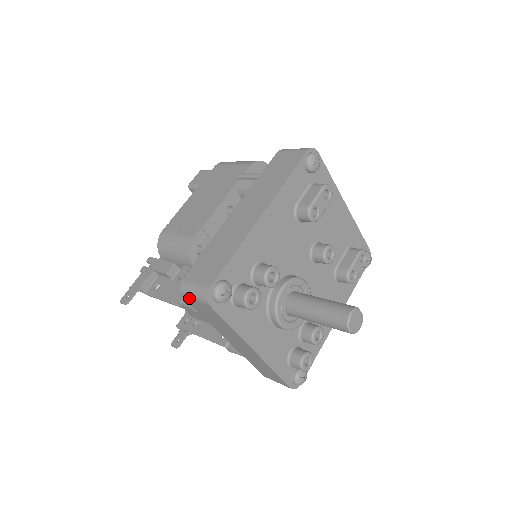
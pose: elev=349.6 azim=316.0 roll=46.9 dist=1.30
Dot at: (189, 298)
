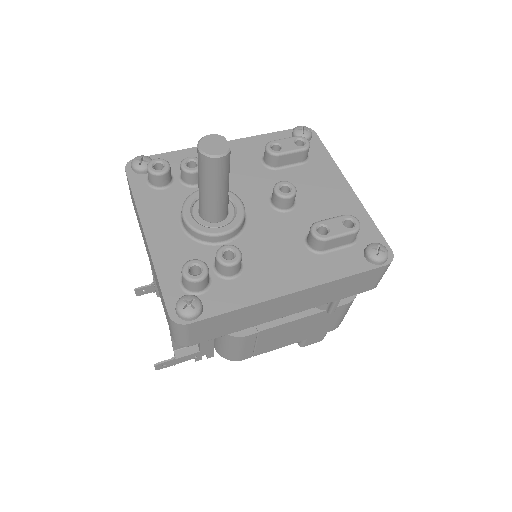
Dot at: occluded
